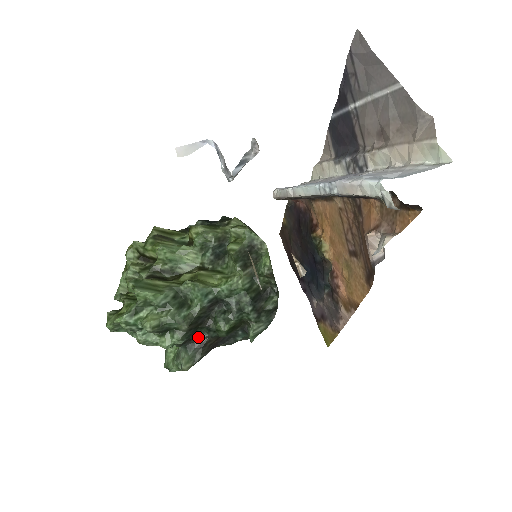
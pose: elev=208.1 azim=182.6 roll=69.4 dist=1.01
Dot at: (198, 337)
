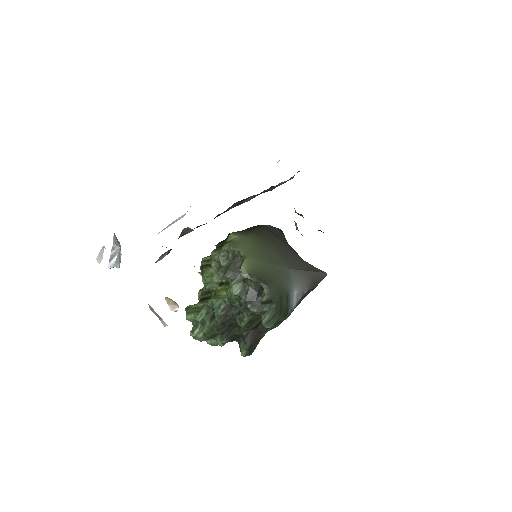
Dot at: (239, 333)
